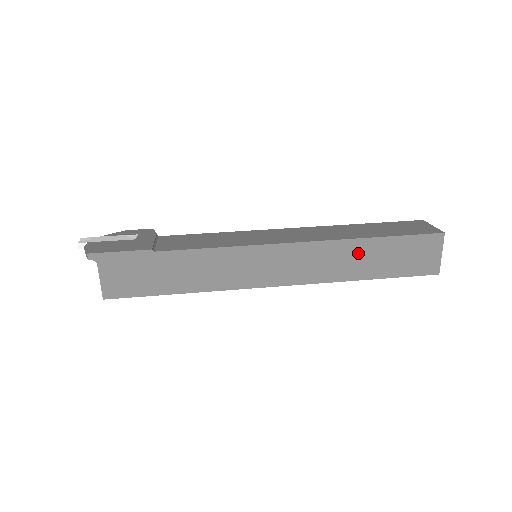
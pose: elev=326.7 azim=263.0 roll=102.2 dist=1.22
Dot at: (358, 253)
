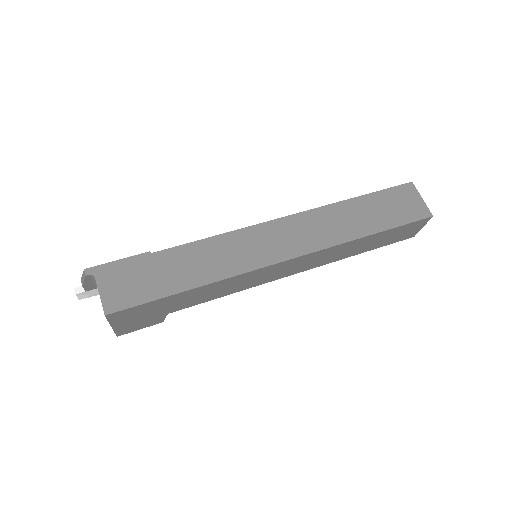
Dot at: (347, 214)
